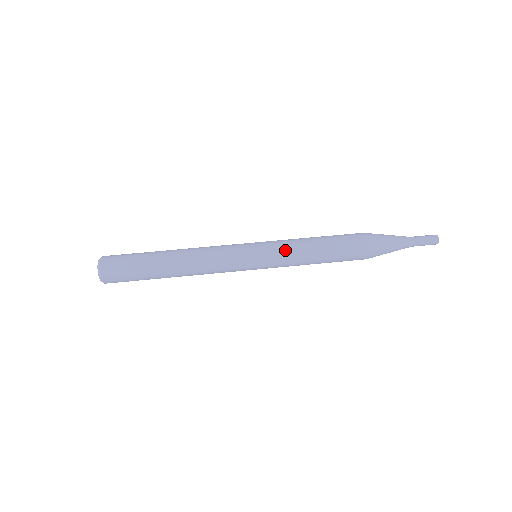
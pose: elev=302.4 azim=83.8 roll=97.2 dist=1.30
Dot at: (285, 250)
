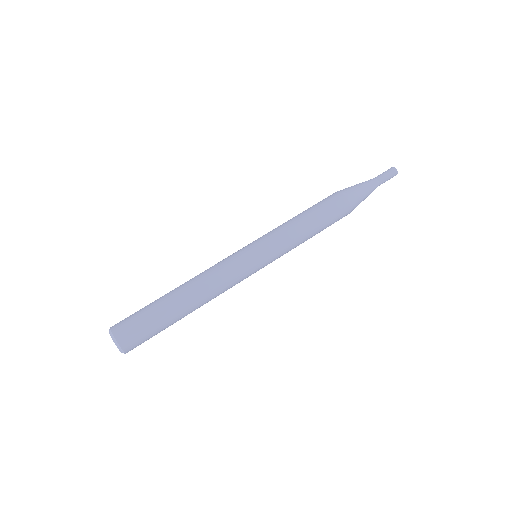
Dot at: (278, 234)
